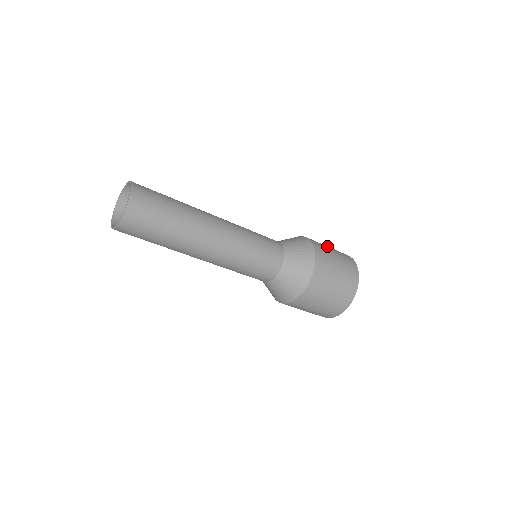
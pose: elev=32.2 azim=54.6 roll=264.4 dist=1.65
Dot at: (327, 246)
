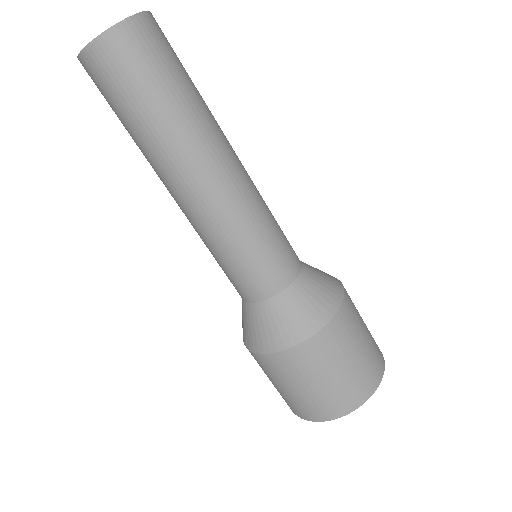
Dot at: occluded
